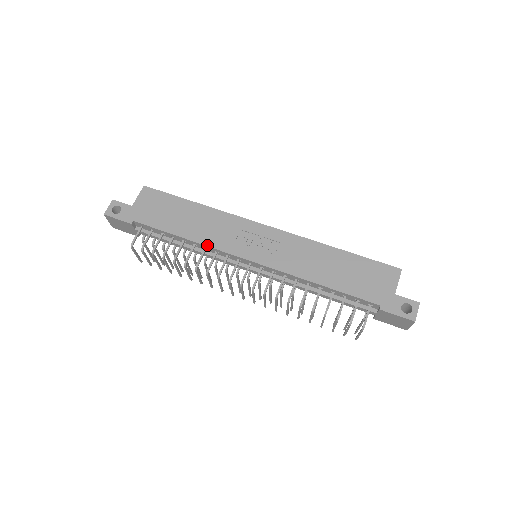
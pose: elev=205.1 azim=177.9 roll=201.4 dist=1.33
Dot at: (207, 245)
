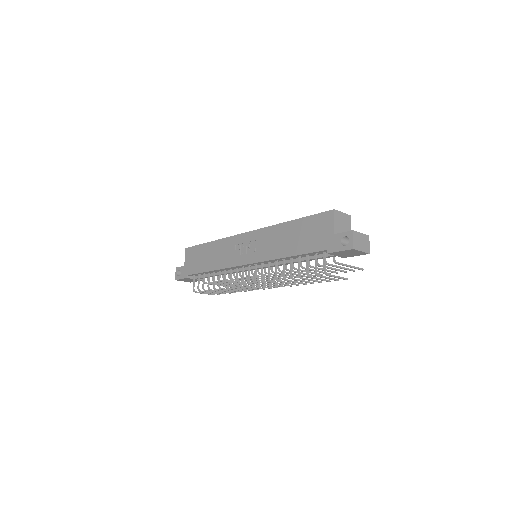
Dot at: (222, 268)
